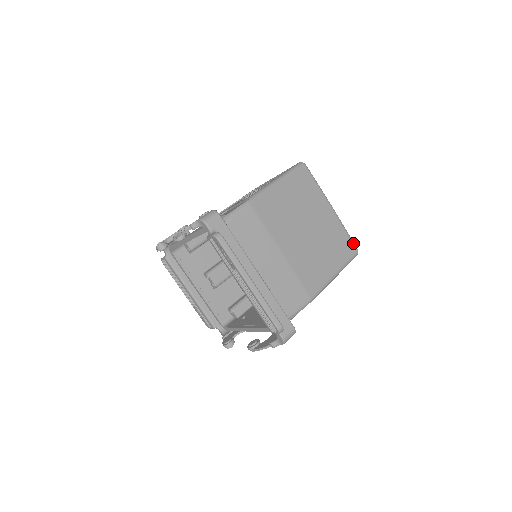
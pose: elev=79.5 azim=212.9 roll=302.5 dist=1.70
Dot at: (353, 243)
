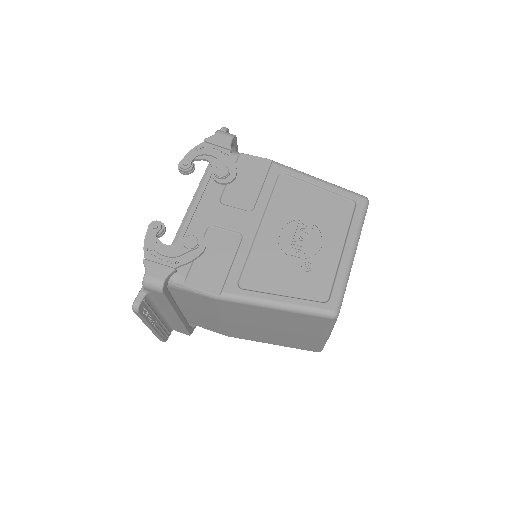
Dot at: (319, 350)
